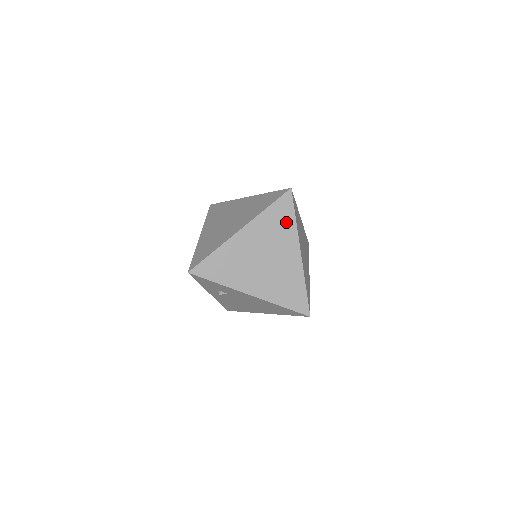
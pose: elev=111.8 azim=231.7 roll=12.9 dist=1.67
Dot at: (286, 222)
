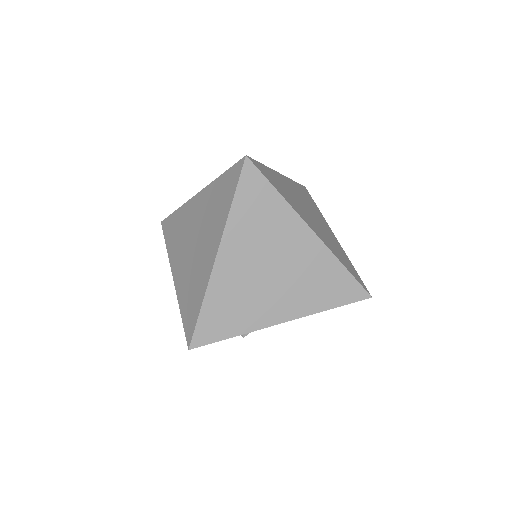
Dot at: (268, 205)
